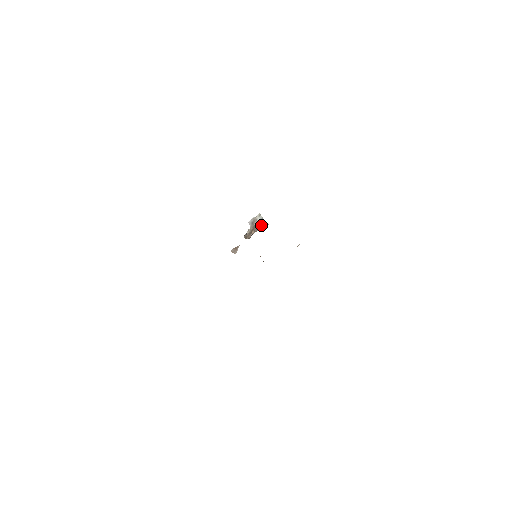
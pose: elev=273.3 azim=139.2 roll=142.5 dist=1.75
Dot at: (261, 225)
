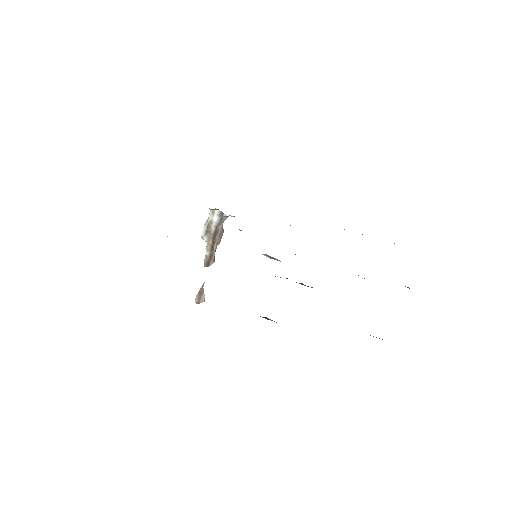
Dot at: (222, 226)
